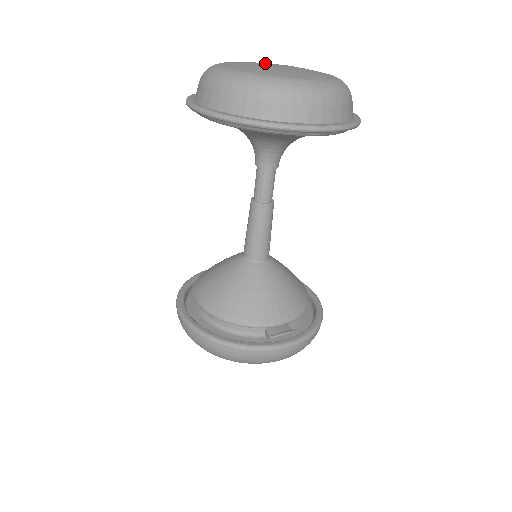
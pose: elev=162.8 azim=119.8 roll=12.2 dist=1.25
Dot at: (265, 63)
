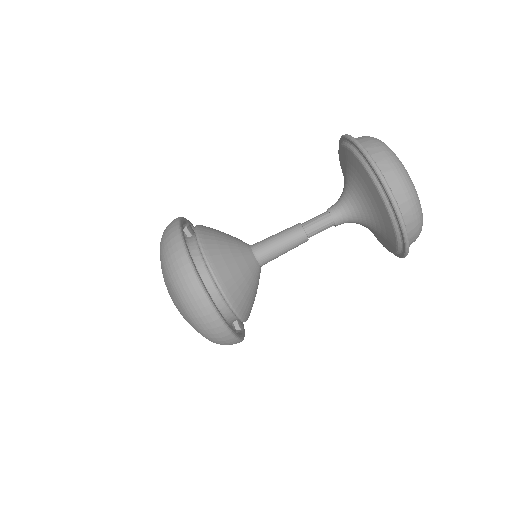
Dot at: occluded
